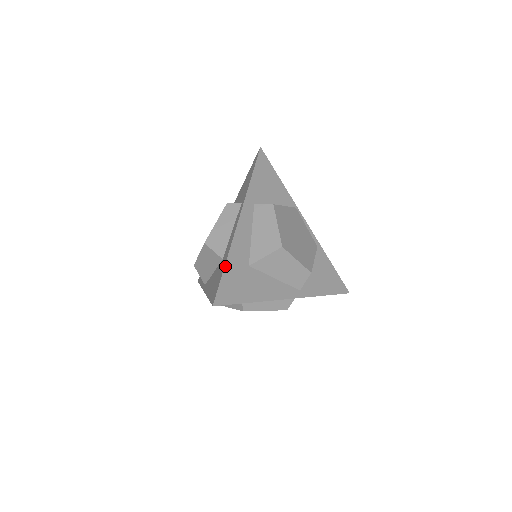
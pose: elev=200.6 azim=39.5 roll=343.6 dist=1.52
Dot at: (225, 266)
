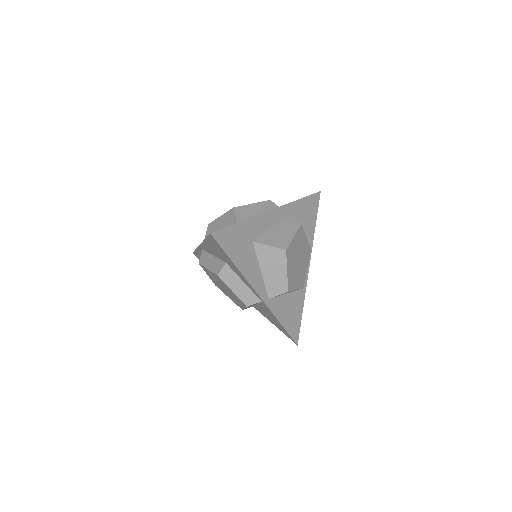
Dot at: (239, 222)
